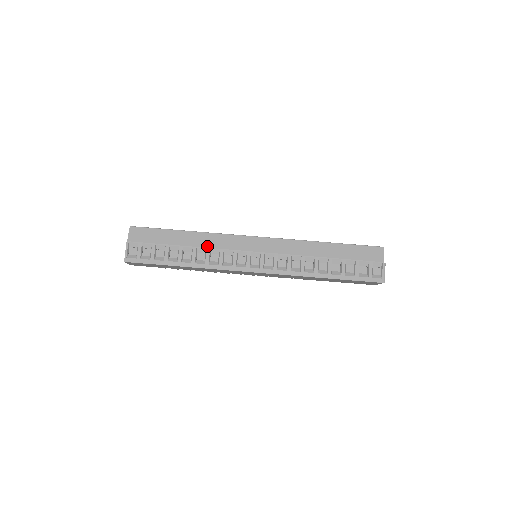
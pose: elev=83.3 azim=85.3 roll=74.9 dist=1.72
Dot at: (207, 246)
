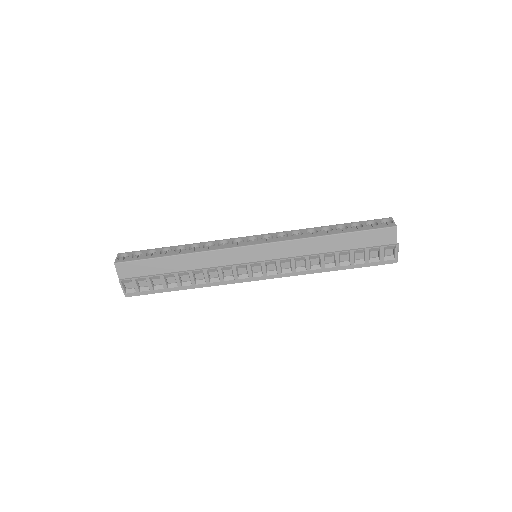
Dot at: (202, 267)
